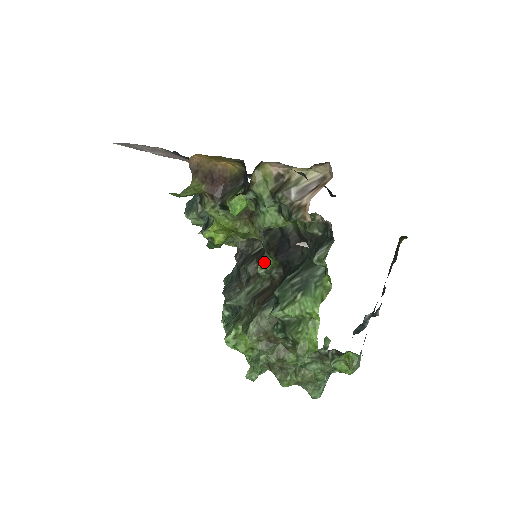
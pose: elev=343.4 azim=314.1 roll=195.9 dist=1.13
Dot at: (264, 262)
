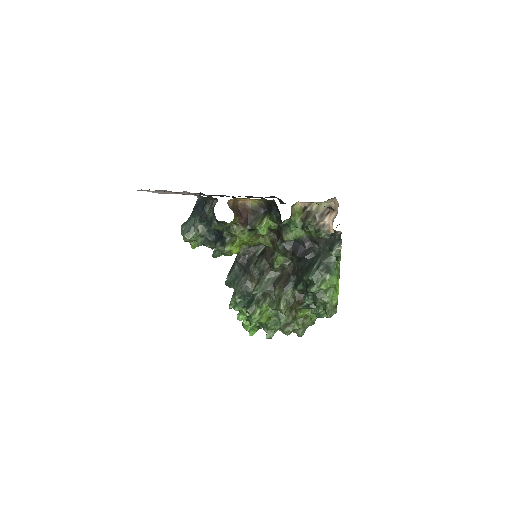
Dot at: (278, 260)
